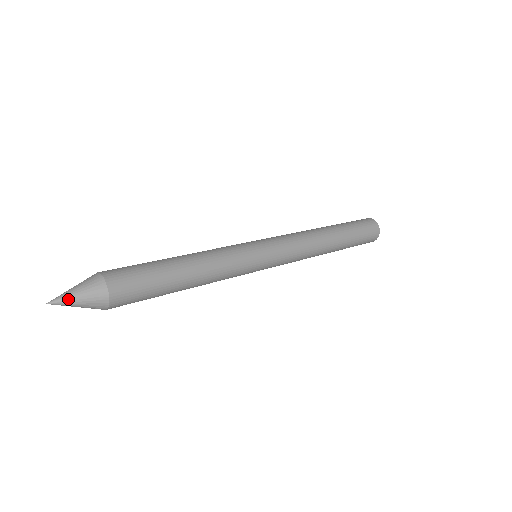
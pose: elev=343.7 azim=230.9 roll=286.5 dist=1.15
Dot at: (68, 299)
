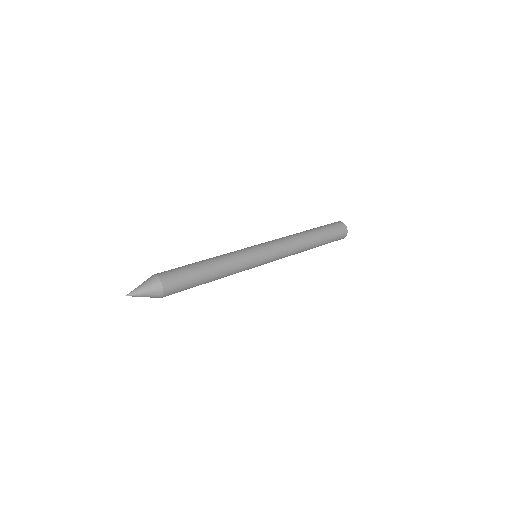
Dot at: (138, 290)
